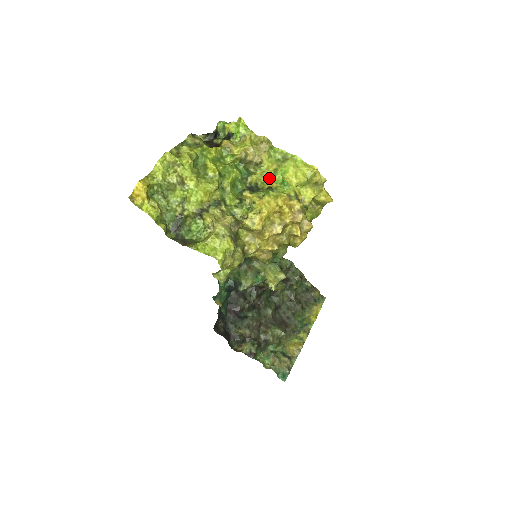
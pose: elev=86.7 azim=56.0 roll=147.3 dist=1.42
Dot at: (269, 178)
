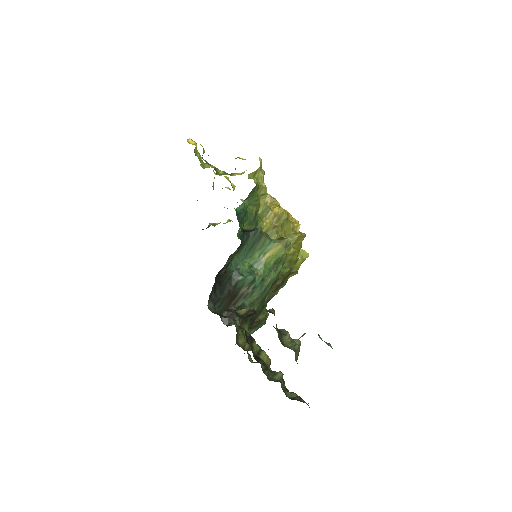
Dot at: occluded
